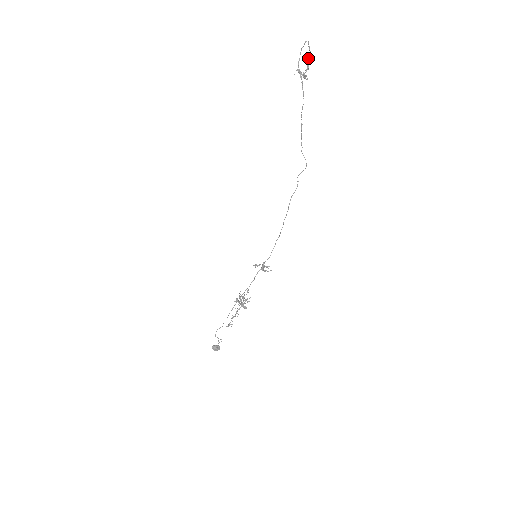
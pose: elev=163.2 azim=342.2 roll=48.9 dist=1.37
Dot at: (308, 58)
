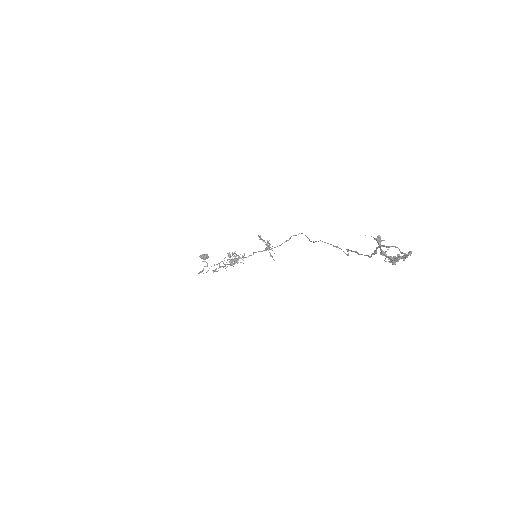
Dot at: (399, 257)
